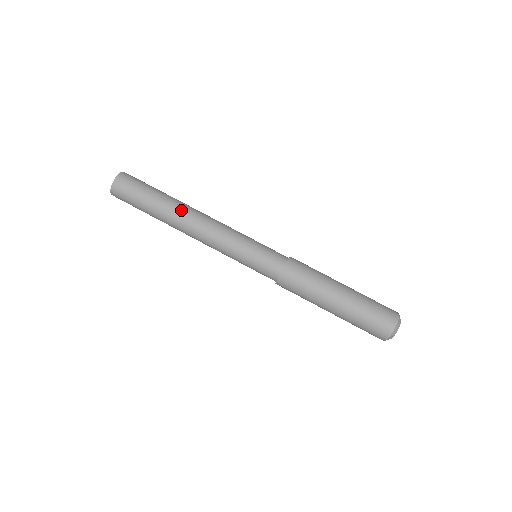
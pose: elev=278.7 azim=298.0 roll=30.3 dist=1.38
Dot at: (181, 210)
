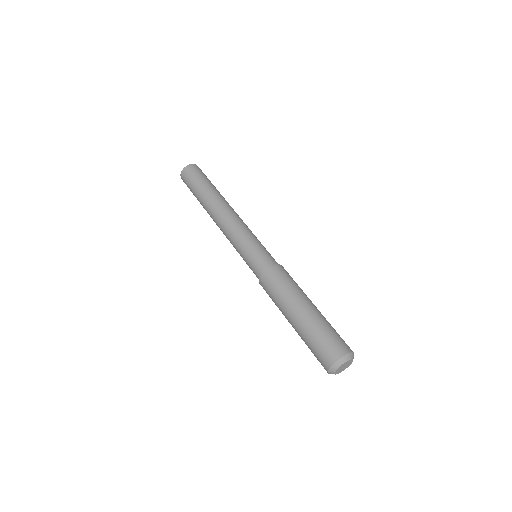
Dot at: (226, 201)
